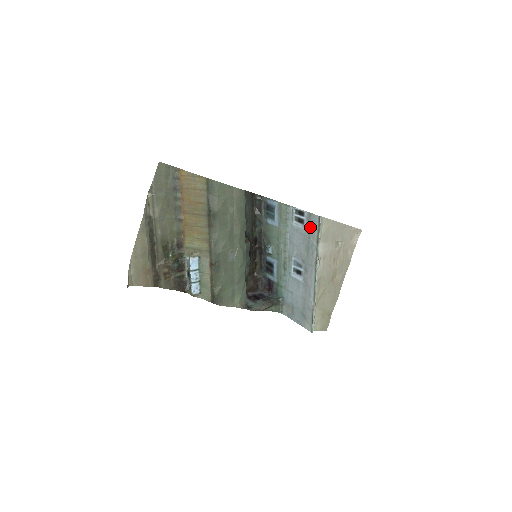
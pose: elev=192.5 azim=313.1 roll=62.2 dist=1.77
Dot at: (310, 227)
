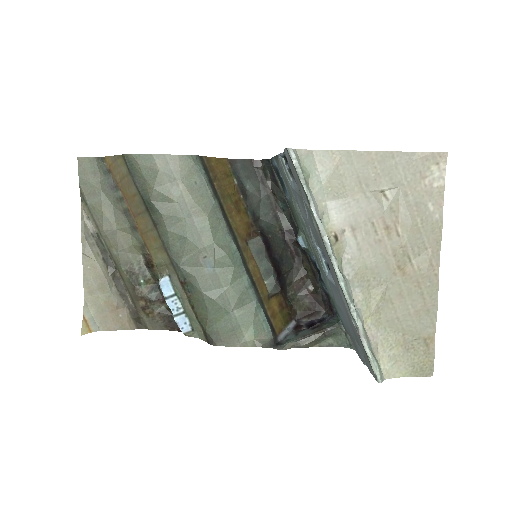
Dot at: occluded
